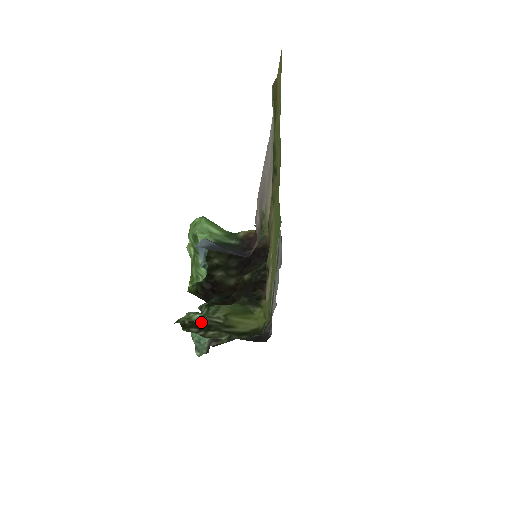
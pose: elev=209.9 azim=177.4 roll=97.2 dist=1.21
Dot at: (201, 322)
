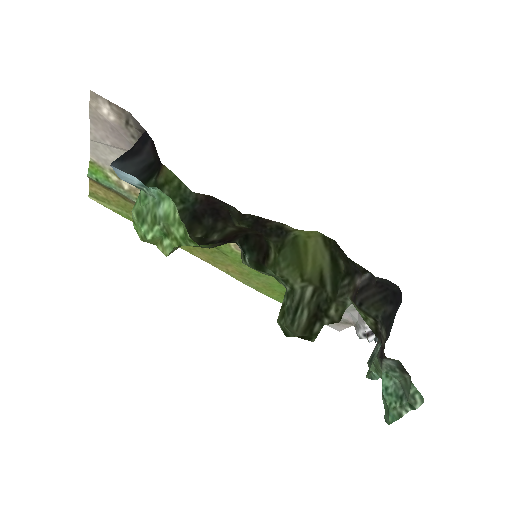
Dot at: occluded
